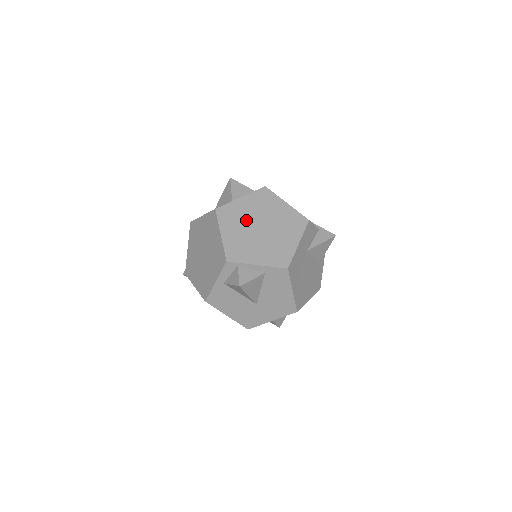
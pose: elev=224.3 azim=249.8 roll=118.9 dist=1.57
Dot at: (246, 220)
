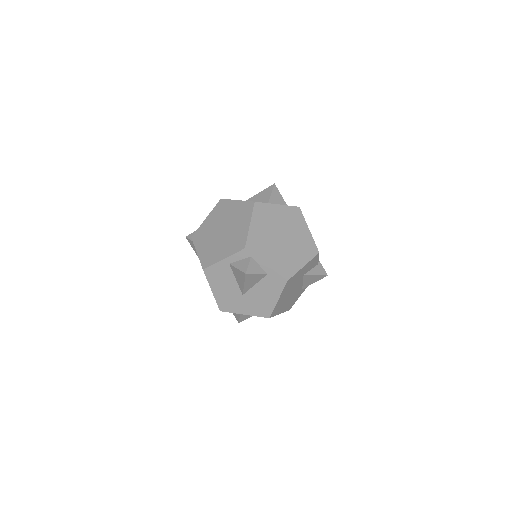
Dot at: (274, 224)
